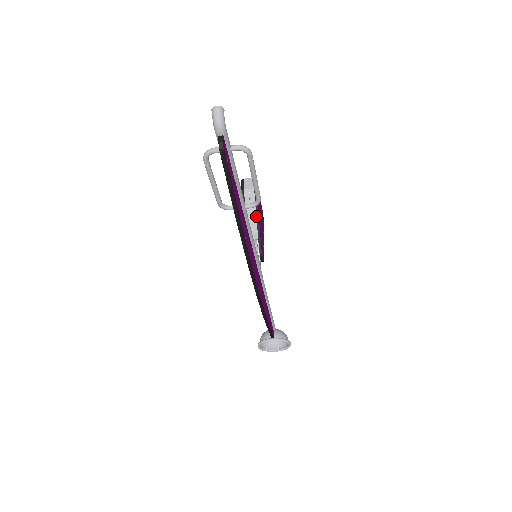
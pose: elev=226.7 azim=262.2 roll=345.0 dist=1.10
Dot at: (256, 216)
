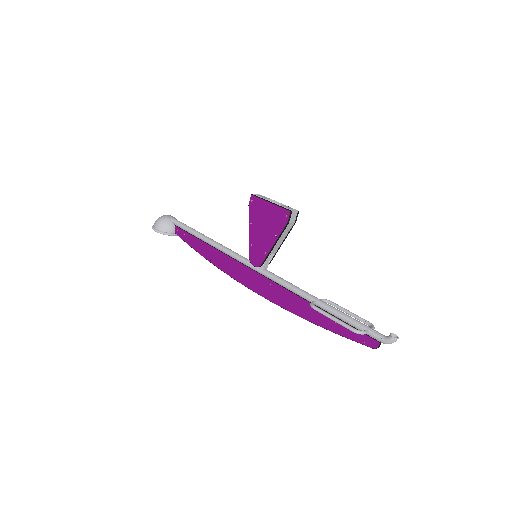
Dot at: (282, 243)
